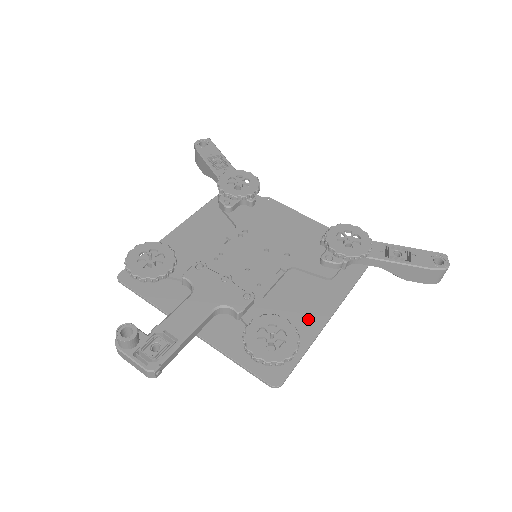
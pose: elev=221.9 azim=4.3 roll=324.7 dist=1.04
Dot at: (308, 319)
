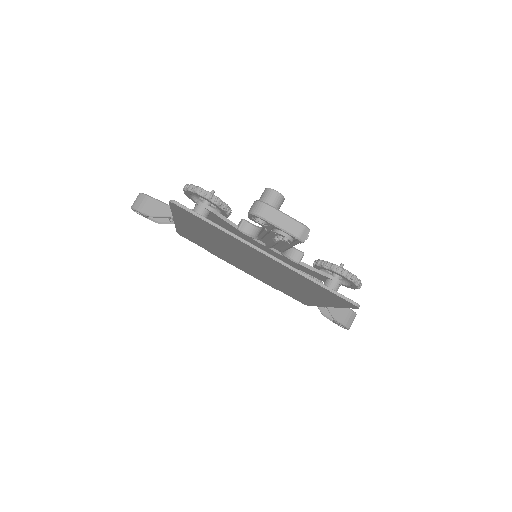
Dot at: occluded
